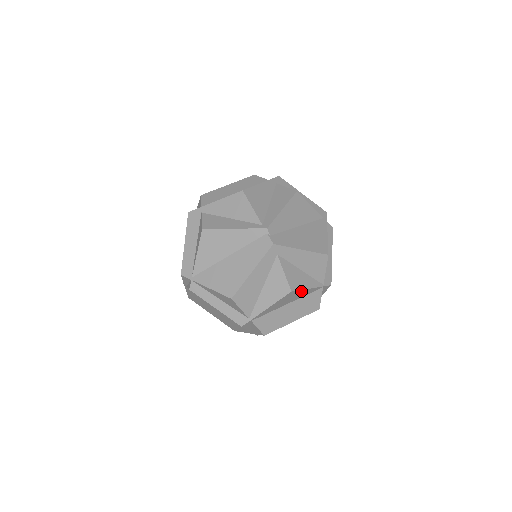
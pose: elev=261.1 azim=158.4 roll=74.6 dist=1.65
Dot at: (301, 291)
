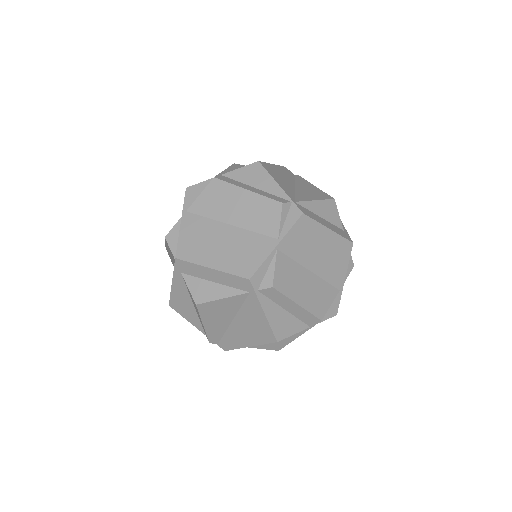
Dot at: occluded
